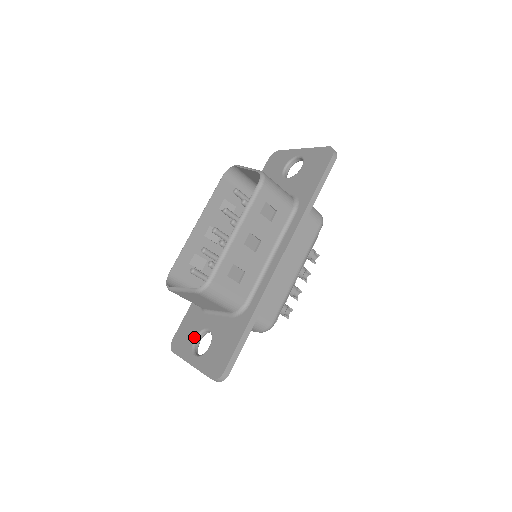
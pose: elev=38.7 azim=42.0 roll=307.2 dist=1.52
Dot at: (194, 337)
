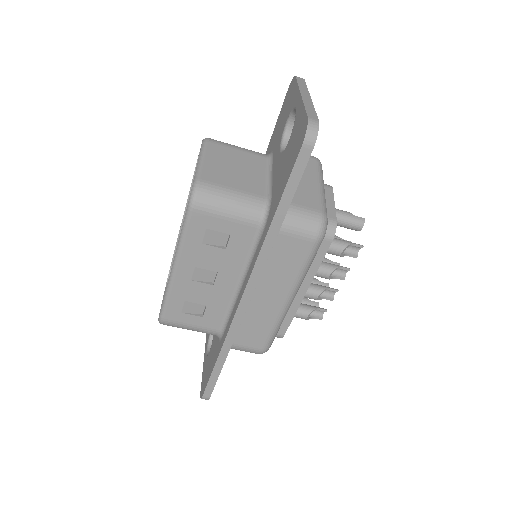
Dot at: occluded
